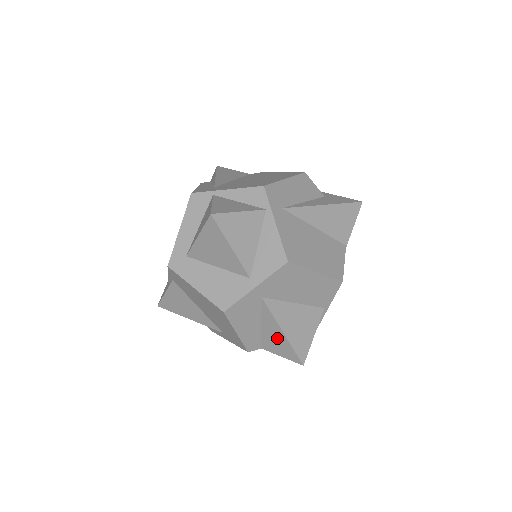
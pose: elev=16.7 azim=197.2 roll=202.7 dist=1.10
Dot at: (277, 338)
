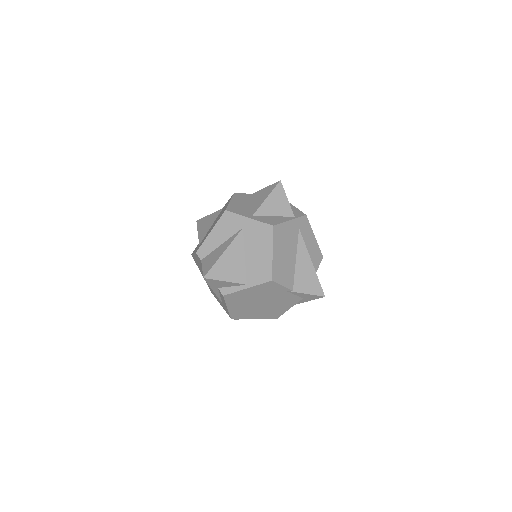
Dot at: (217, 255)
